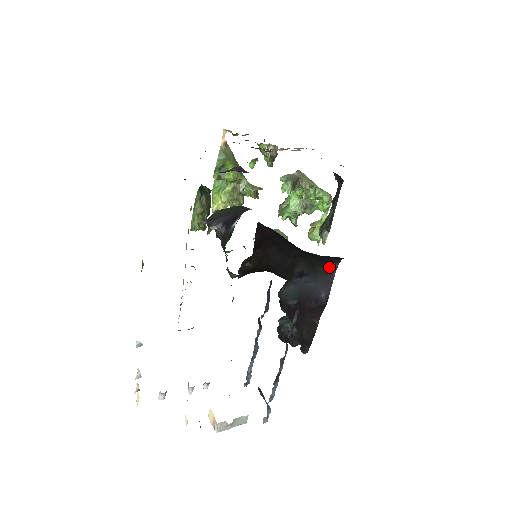
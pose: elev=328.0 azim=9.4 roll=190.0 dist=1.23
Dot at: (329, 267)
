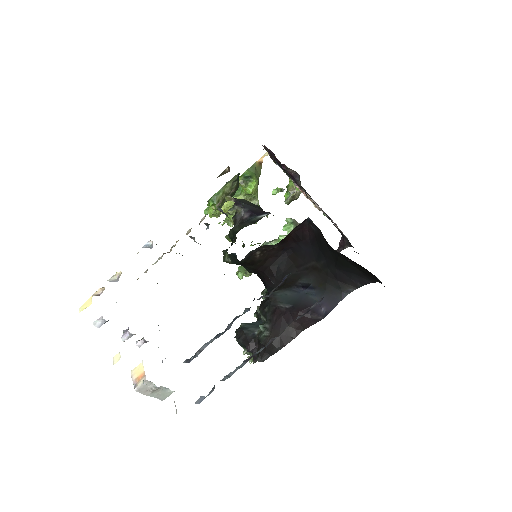
Dot at: (343, 289)
